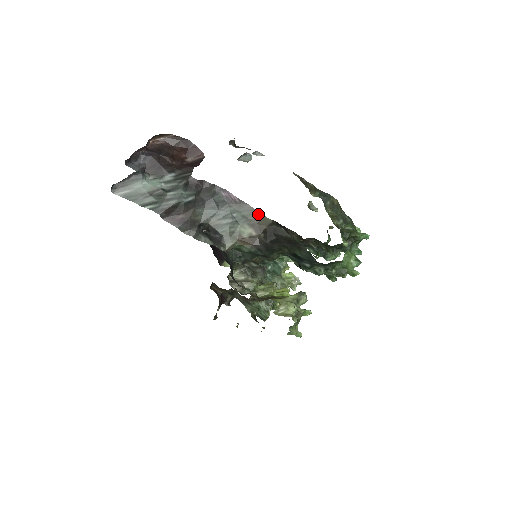
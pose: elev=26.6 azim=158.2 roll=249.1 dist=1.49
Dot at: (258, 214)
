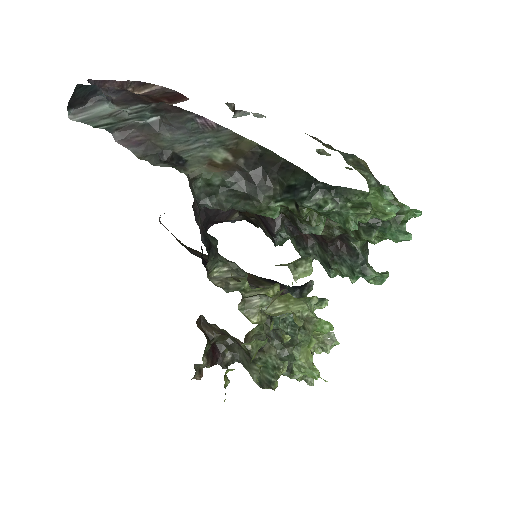
Dot at: (239, 138)
